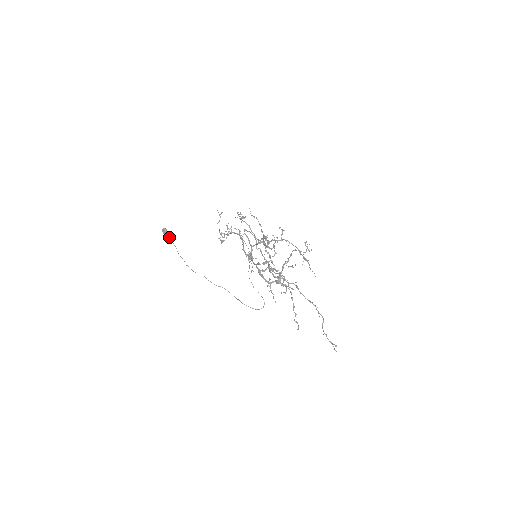
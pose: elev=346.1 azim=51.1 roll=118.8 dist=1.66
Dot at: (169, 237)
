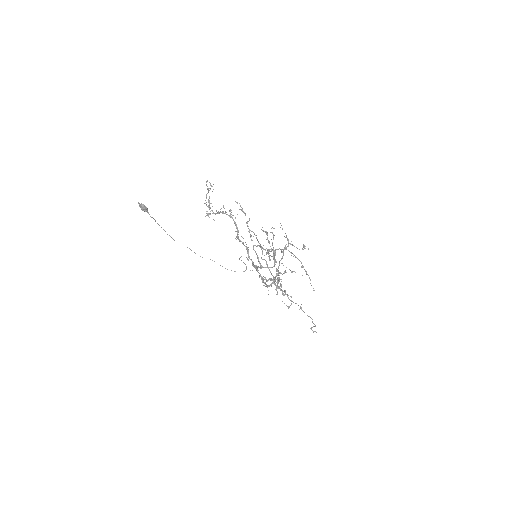
Dot at: (149, 214)
